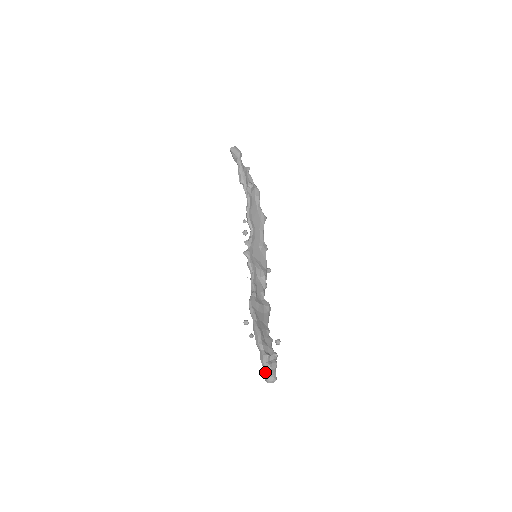
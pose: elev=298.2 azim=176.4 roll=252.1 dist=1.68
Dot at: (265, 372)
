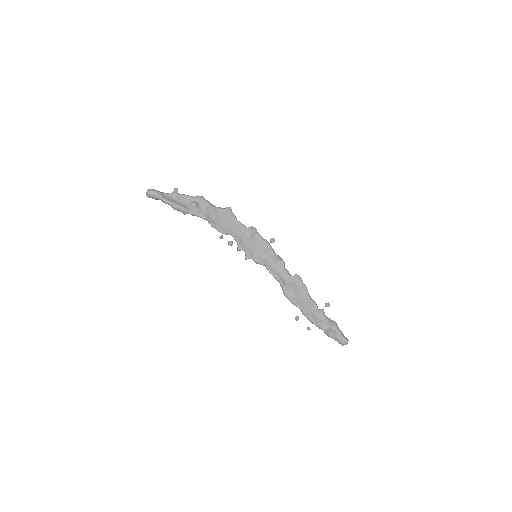
Dot at: occluded
